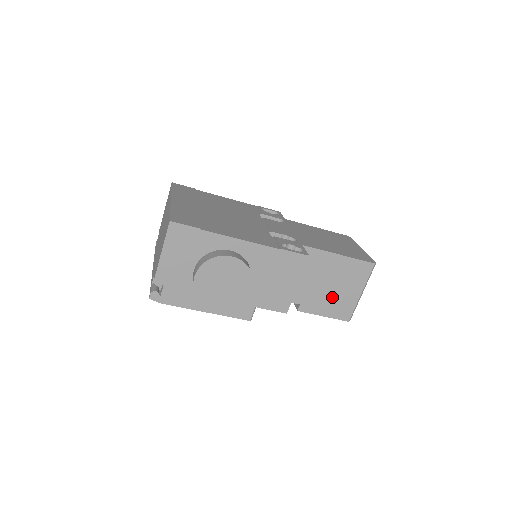
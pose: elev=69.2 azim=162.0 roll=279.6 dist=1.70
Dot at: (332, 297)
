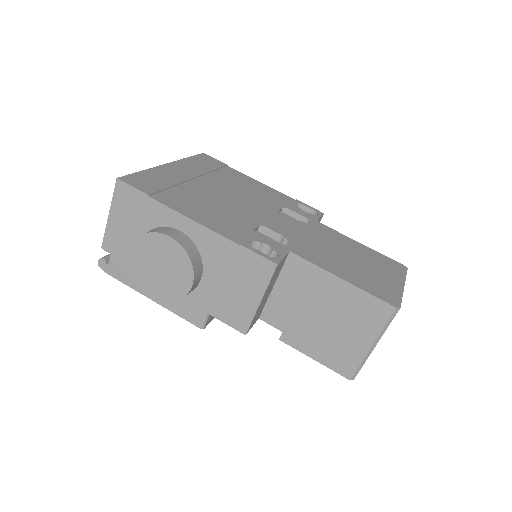
Dot at: (328, 337)
